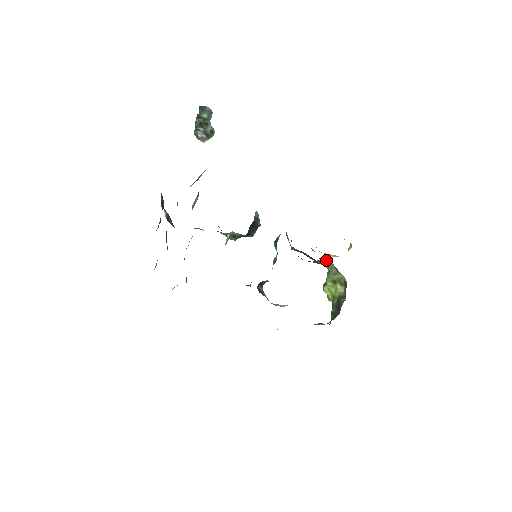
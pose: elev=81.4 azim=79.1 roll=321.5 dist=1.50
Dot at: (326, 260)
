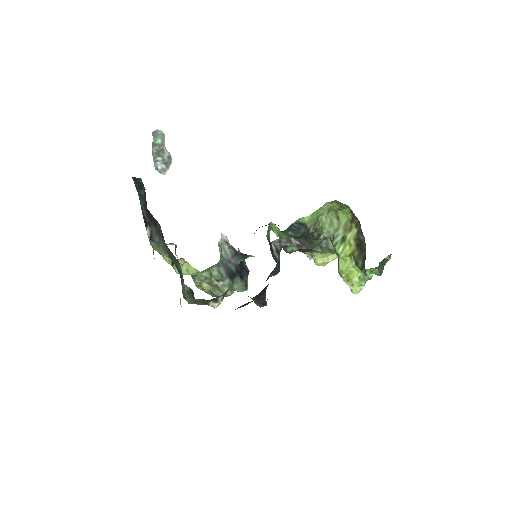
Dot at: (322, 217)
